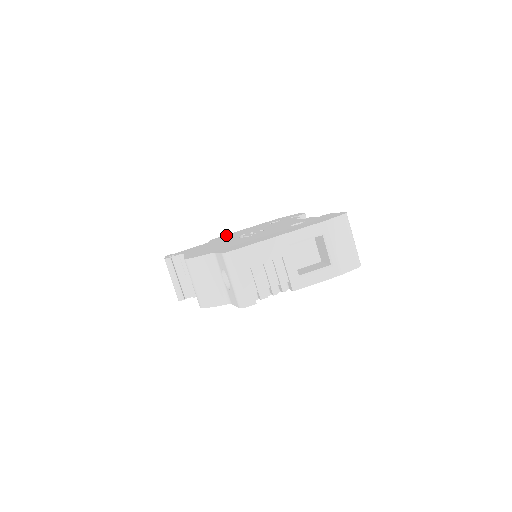
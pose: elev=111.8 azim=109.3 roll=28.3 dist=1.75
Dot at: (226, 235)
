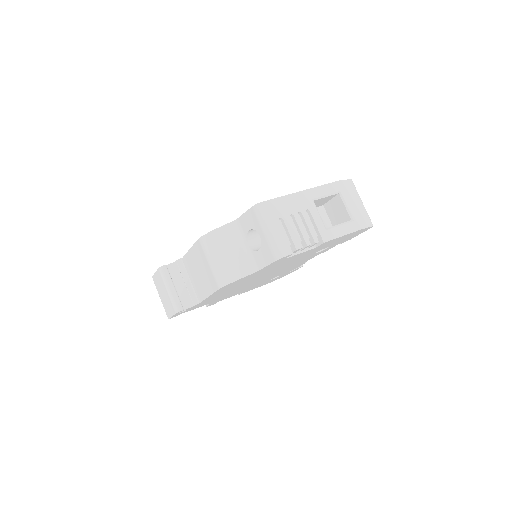
Dot at: occluded
